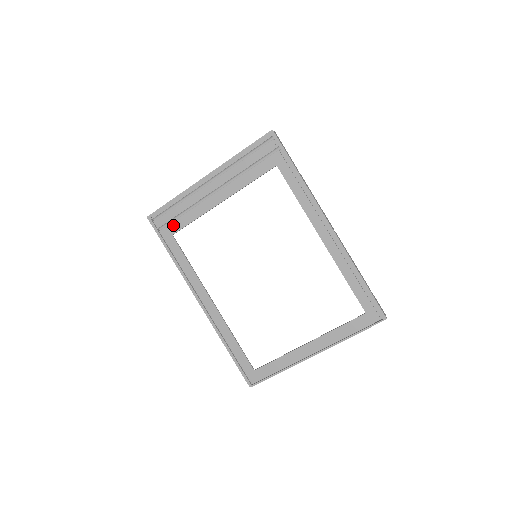
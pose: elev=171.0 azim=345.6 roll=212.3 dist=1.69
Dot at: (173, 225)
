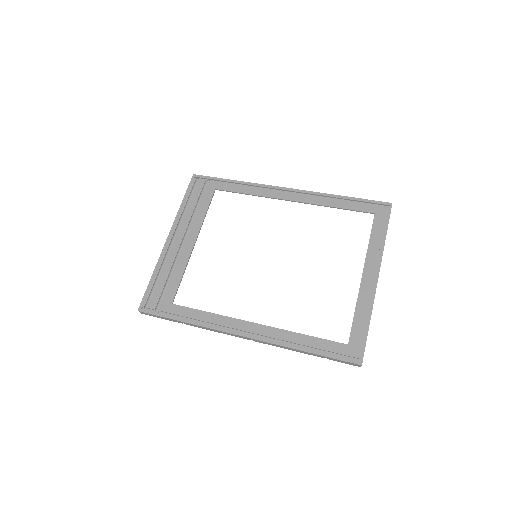
Dot at: (167, 295)
